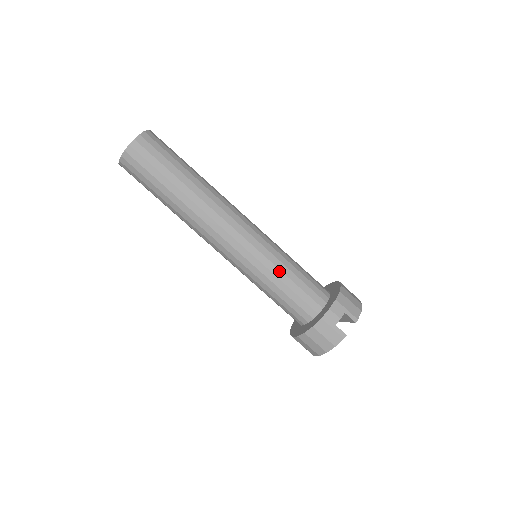
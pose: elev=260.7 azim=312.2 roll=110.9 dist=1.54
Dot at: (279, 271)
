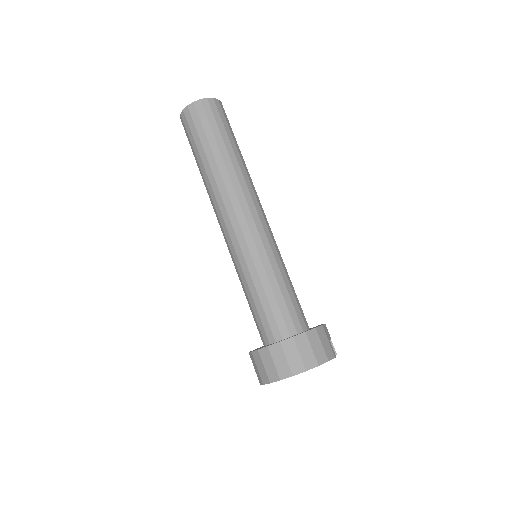
Dot at: (286, 271)
